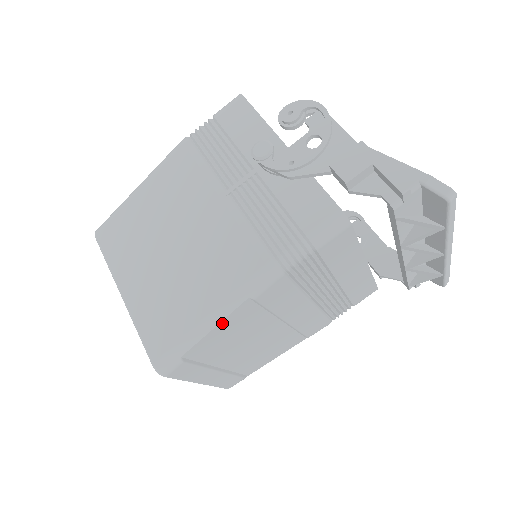
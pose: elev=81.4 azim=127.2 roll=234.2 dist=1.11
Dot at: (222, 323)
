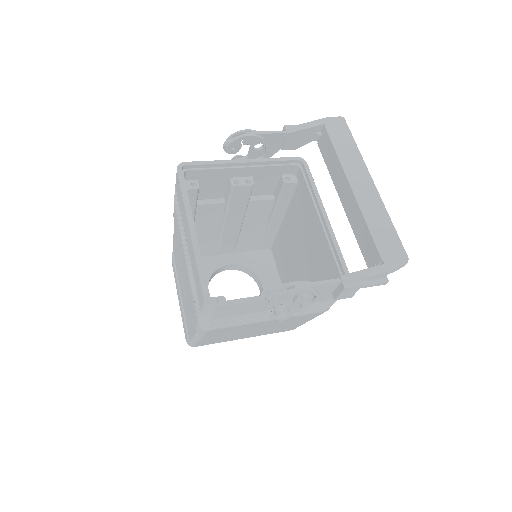
Dot at: occluded
